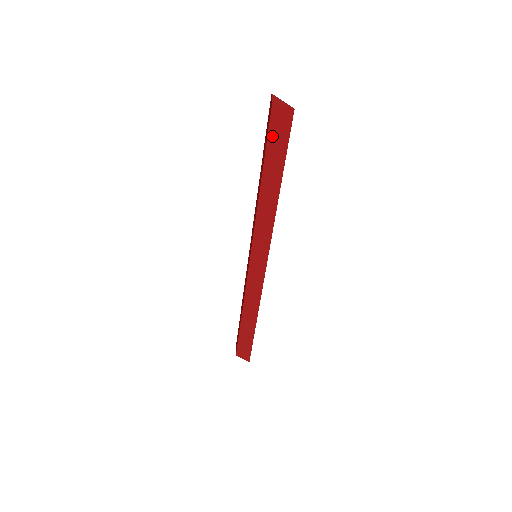
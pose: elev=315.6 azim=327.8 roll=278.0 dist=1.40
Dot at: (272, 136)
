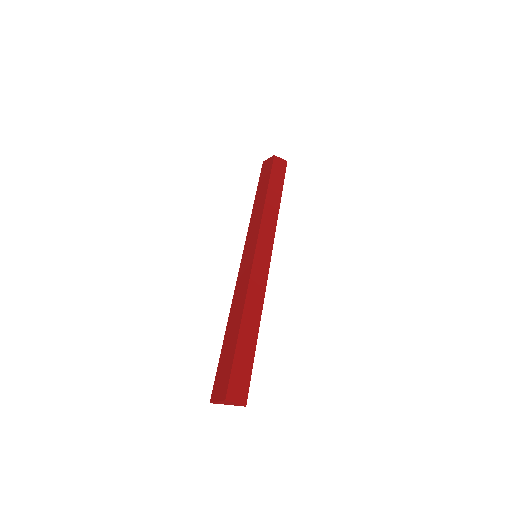
Dot at: (274, 170)
